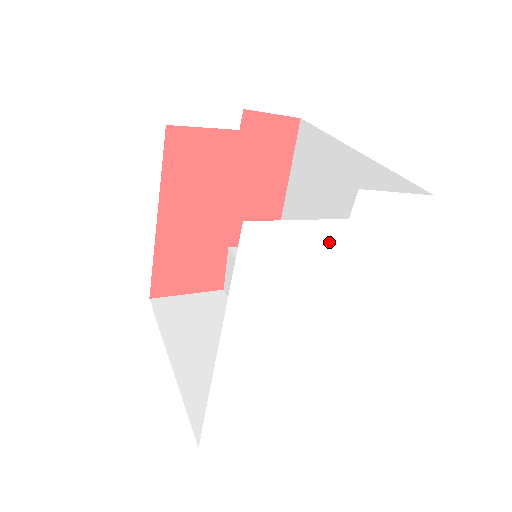
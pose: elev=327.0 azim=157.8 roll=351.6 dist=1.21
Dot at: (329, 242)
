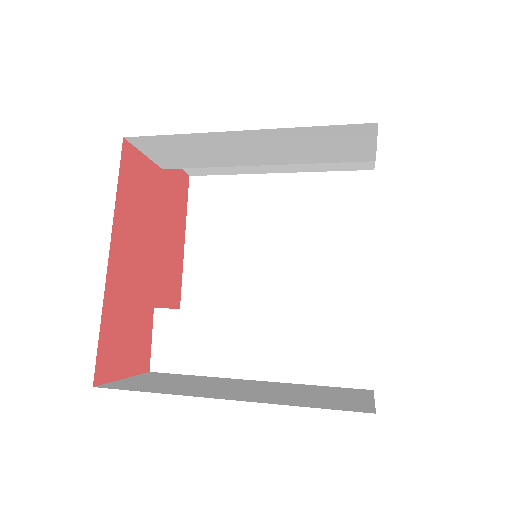
Dot at: occluded
